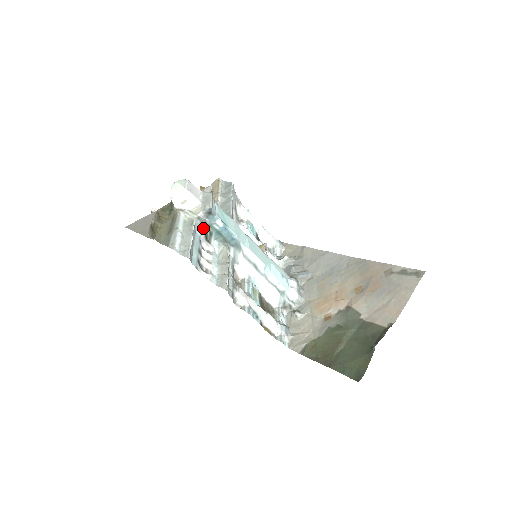
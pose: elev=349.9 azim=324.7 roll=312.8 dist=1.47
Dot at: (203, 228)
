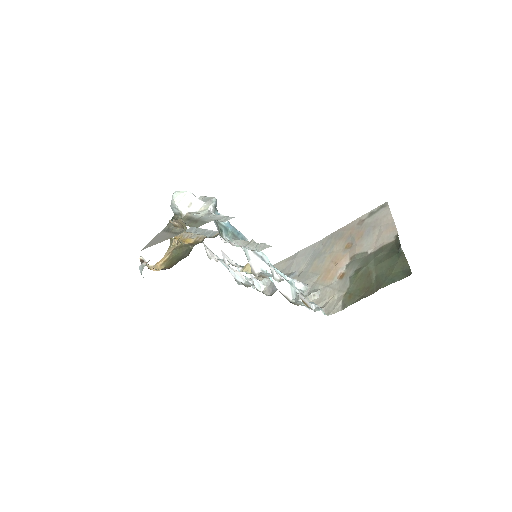
Dot at: (215, 223)
